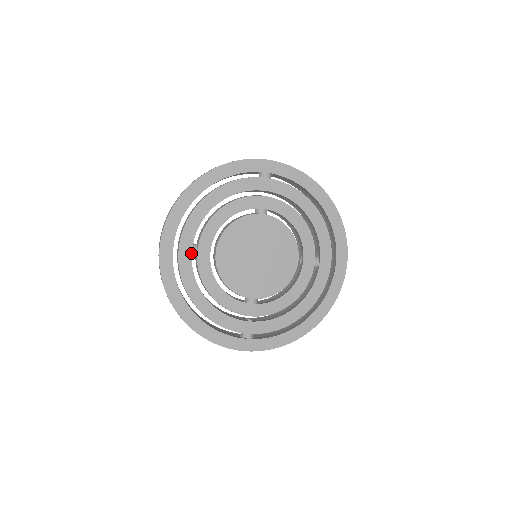
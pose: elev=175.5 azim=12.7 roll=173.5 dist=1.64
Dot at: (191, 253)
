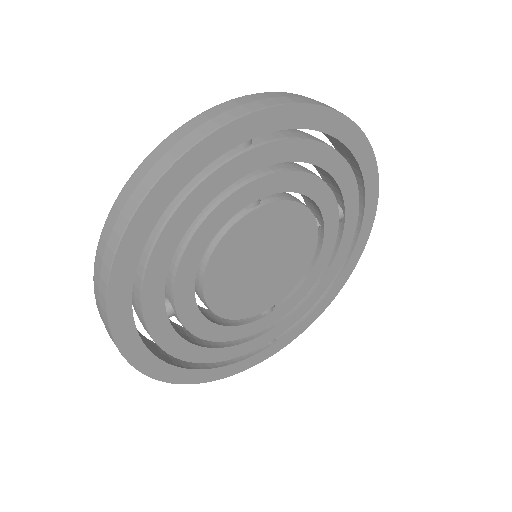
Dot at: (169, 322)
